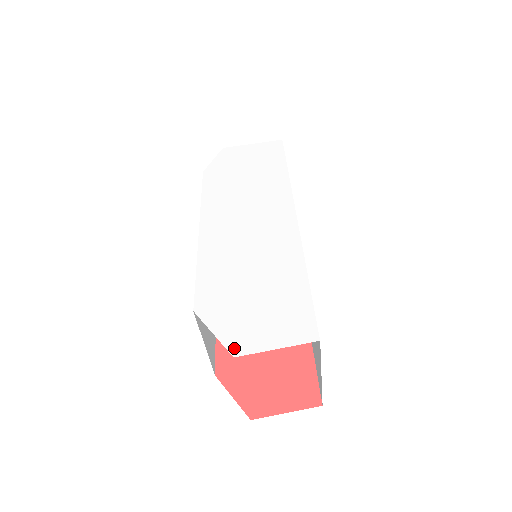
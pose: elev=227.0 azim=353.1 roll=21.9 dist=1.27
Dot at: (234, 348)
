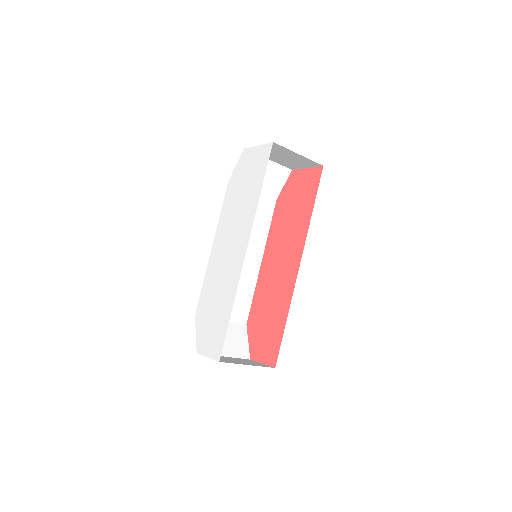
Dot at: (198, 348)
